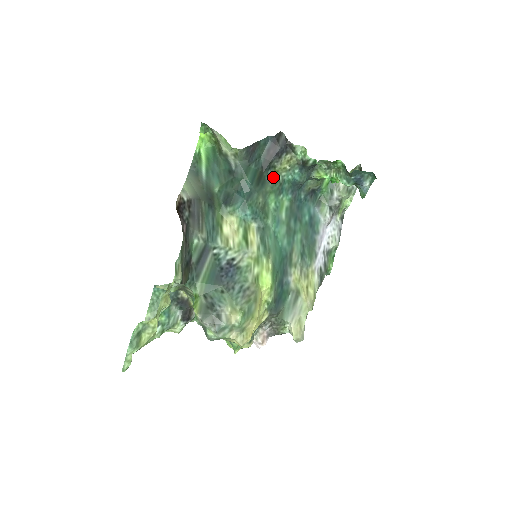
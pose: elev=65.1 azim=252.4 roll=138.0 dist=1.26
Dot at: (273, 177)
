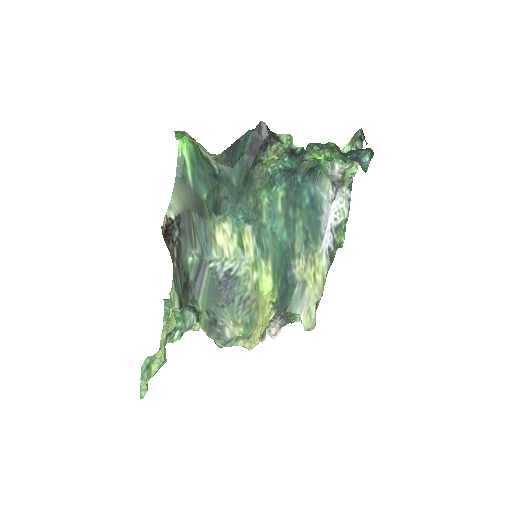
Dot at: (261, 172)
